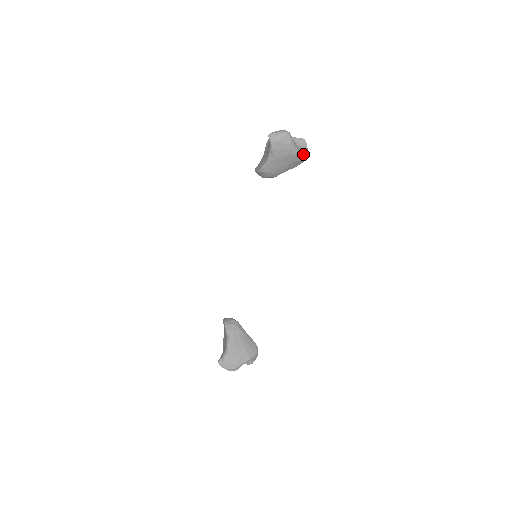
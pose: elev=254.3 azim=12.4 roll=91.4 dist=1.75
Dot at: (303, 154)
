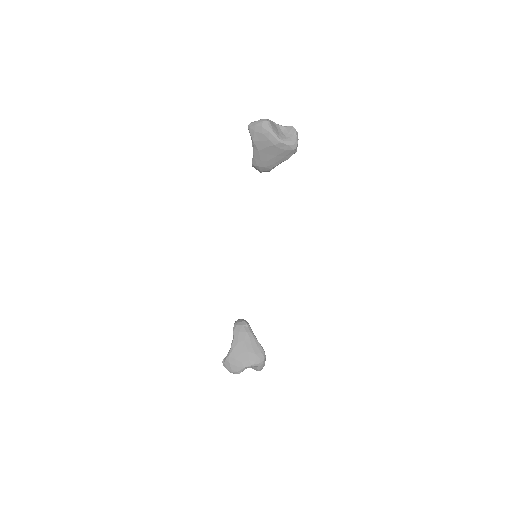
Dot at: (289, 144)
